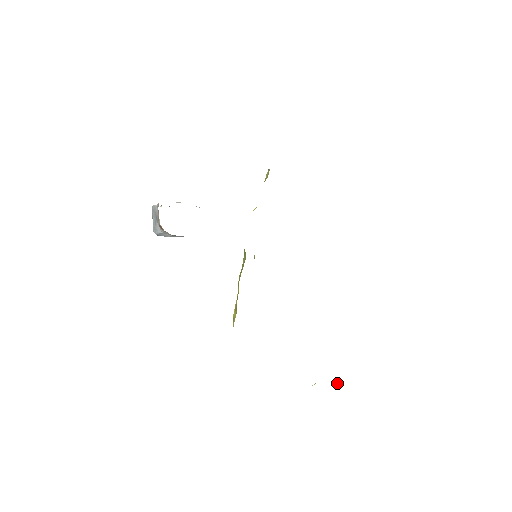
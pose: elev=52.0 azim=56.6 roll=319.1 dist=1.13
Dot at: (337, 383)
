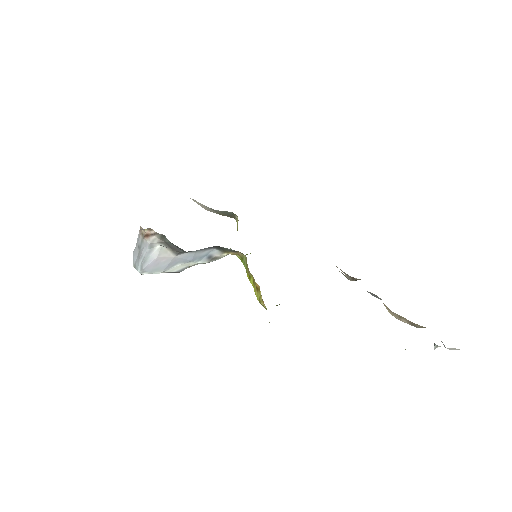
Dot at: occluded
